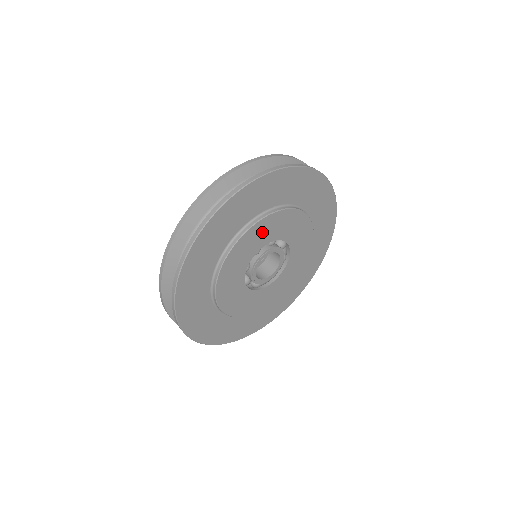
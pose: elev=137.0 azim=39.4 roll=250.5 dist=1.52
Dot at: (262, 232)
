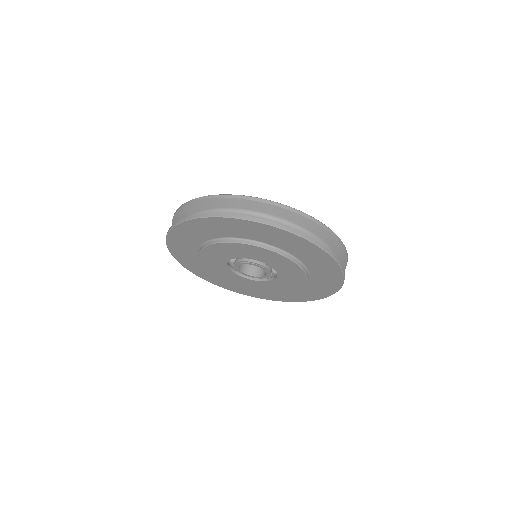
Dot at: (214, 255)
